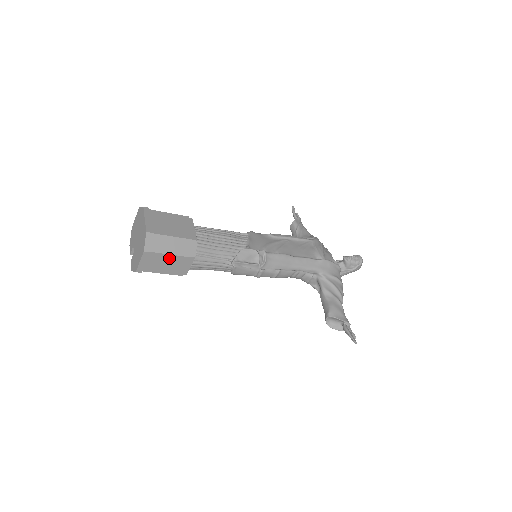
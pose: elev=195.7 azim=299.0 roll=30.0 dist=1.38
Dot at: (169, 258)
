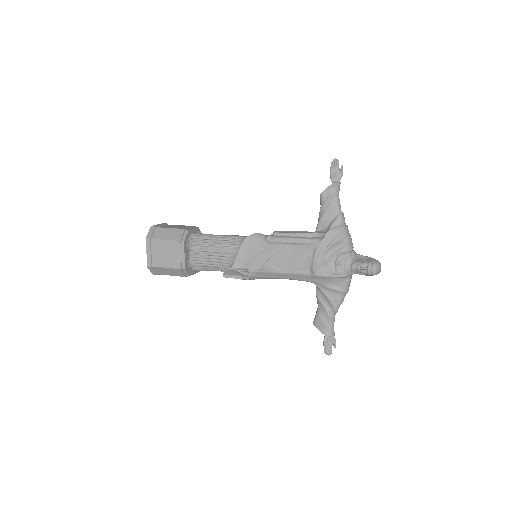
Dot at: occluded
